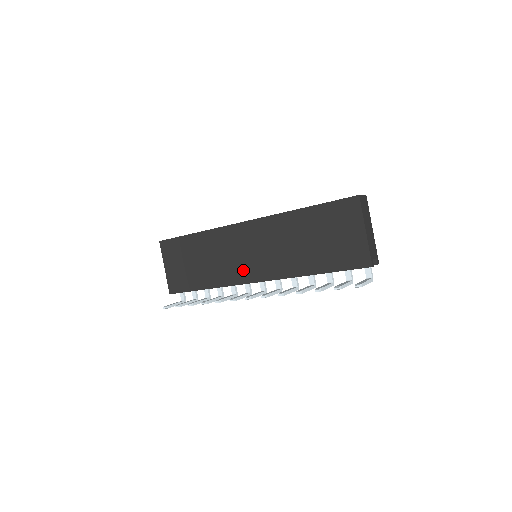
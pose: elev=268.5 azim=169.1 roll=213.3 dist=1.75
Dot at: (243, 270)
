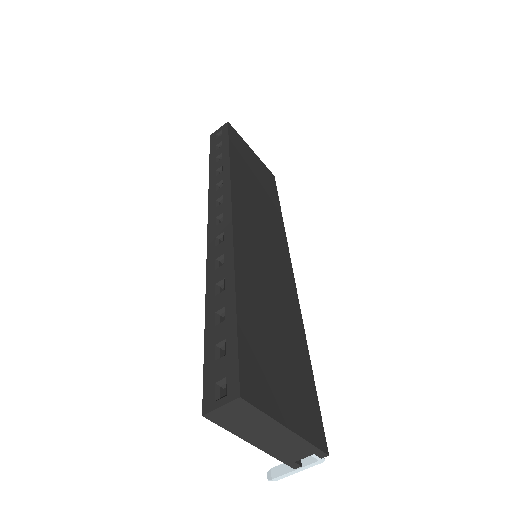
Dot at: occluded
